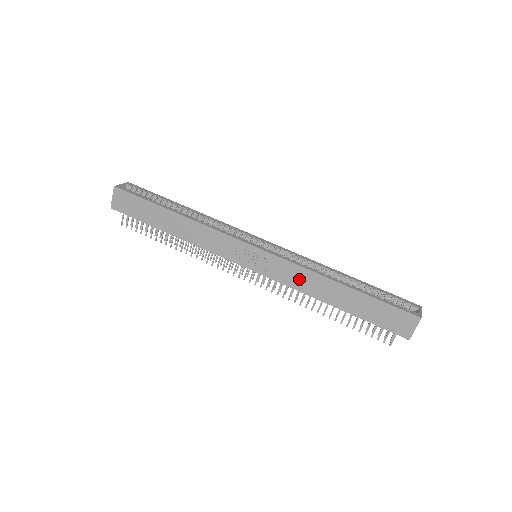
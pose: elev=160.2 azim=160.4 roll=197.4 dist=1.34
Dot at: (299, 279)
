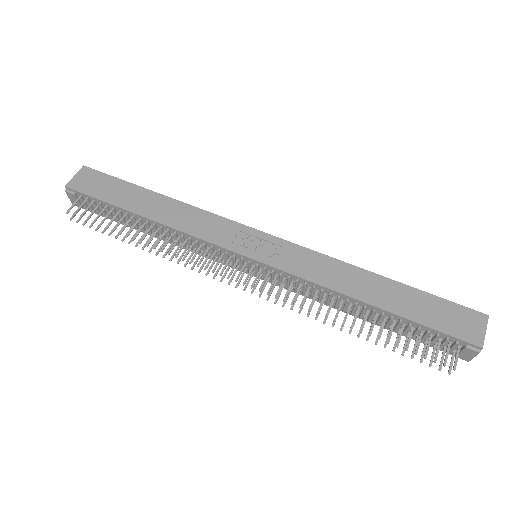
Dot at: (321, 269)
